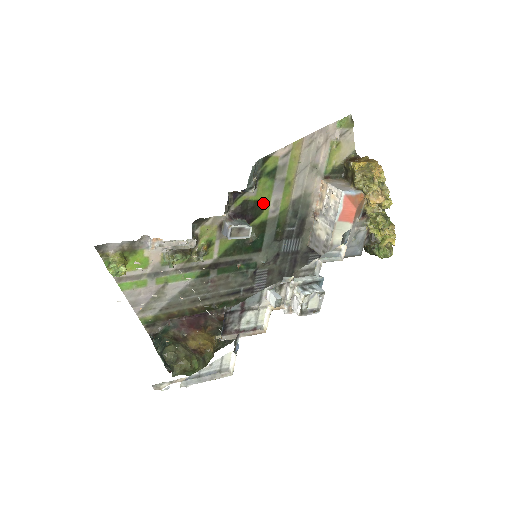
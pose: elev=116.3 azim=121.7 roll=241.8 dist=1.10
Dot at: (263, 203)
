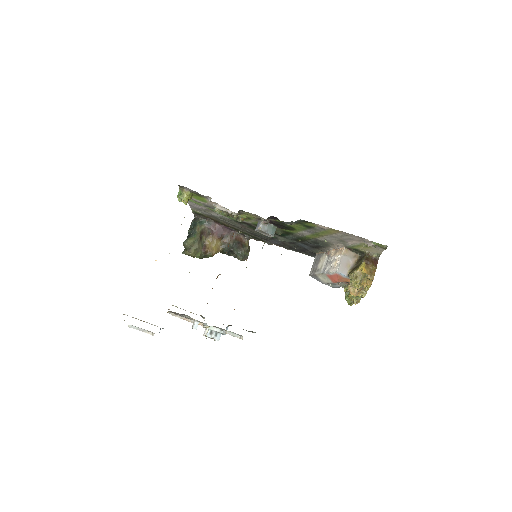
Dot at: (295, 229)
